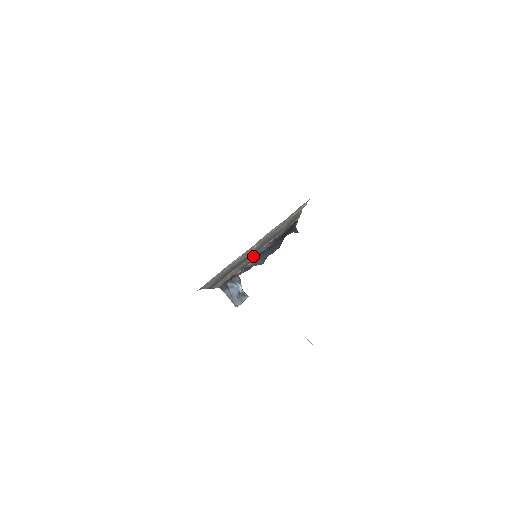
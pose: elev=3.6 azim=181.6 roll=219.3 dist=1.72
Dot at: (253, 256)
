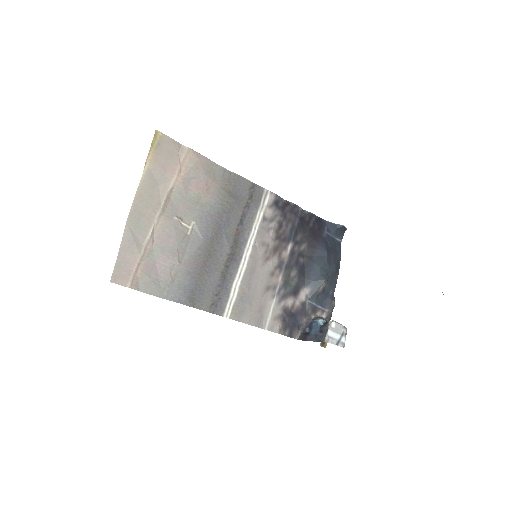
Dot at: (268, 265)
